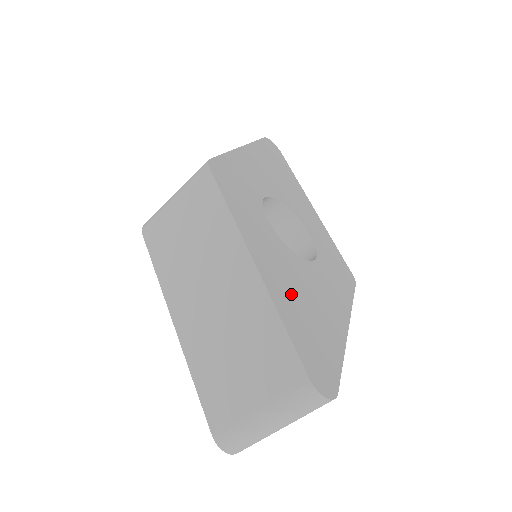
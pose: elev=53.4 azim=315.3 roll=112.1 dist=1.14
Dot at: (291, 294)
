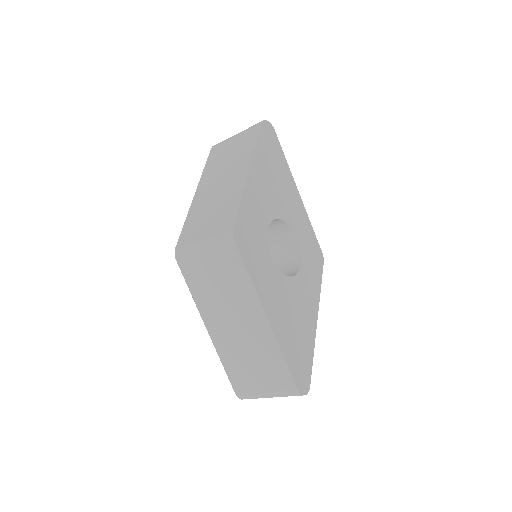
Dot at: (287, 326)
